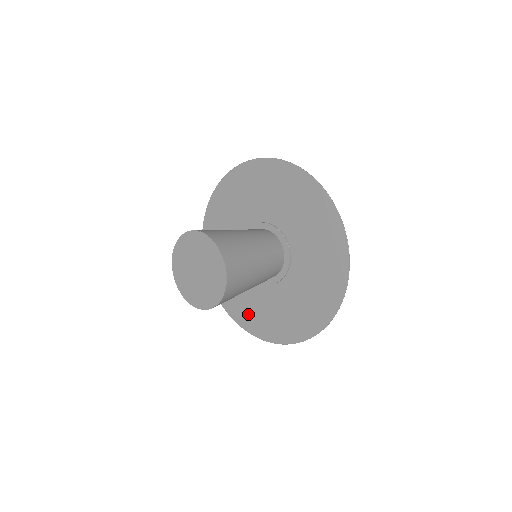
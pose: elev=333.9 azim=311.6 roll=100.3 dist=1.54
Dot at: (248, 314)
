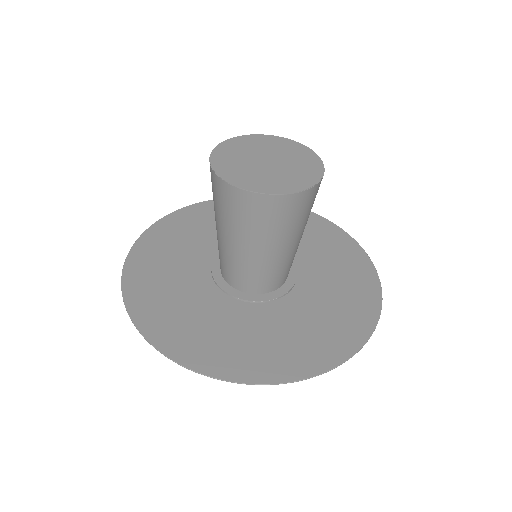
Dot at: (247, 354)
